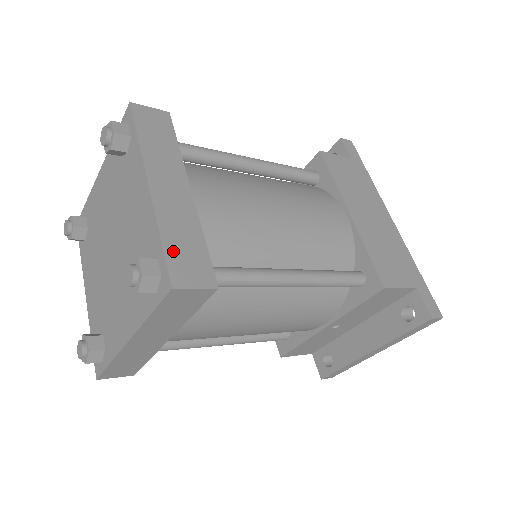
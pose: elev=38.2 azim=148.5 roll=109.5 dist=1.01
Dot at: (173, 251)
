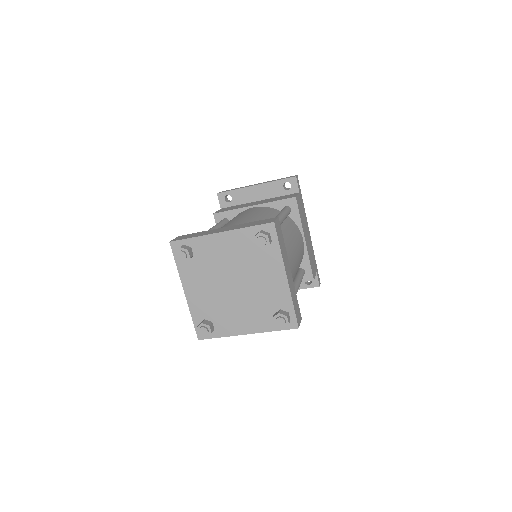
Dot at: (296, 310)
